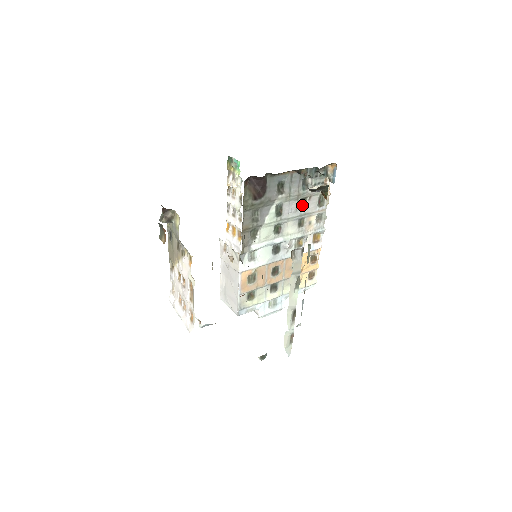
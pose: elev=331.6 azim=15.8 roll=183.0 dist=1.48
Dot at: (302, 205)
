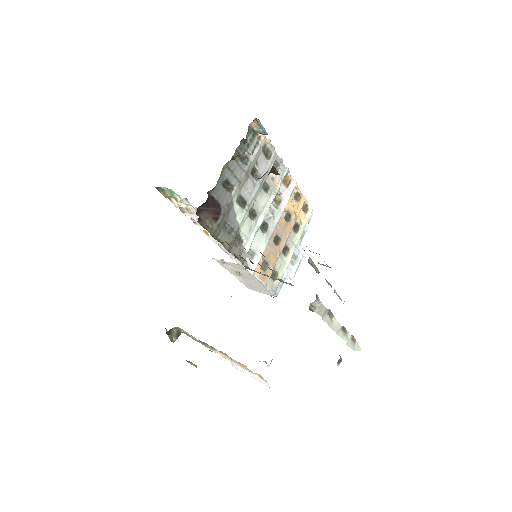
Dot at: (255, 175)
